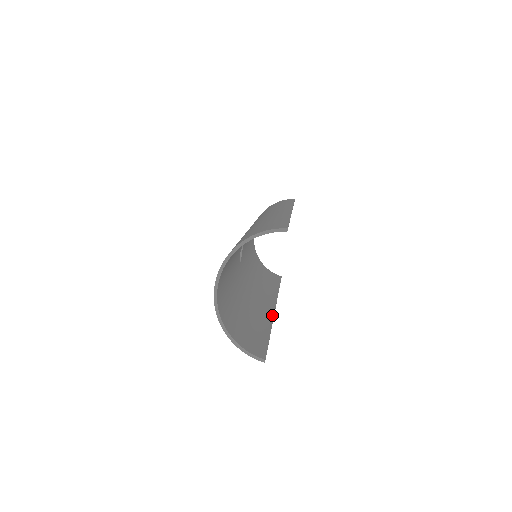
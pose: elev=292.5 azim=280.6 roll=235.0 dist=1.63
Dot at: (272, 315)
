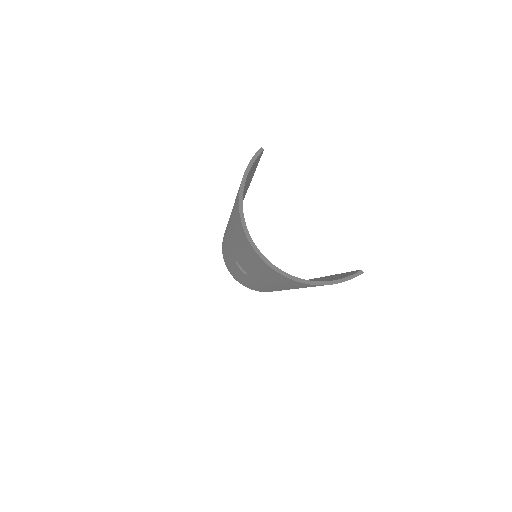
Dot at: (319, 278)
